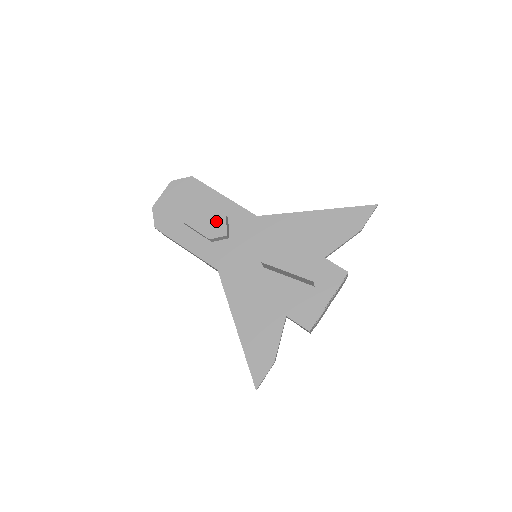
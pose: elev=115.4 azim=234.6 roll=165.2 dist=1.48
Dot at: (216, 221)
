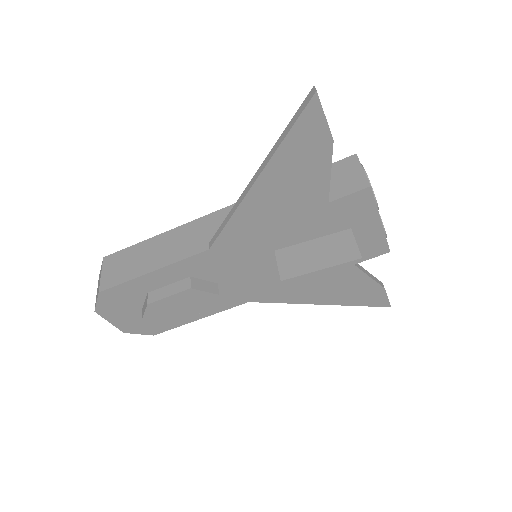
Dot at: (191, 299)
